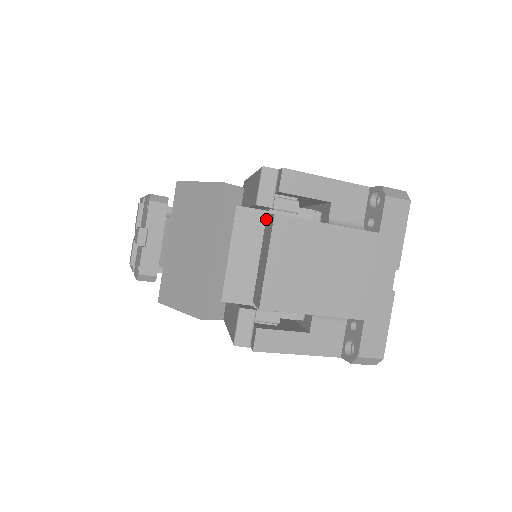
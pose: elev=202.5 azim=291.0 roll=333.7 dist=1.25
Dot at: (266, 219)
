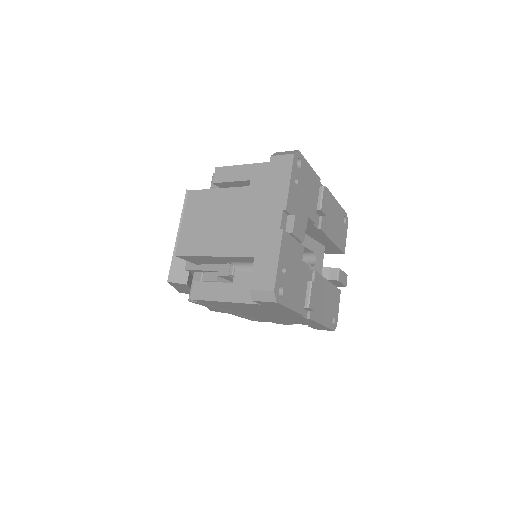
Dot at: occluded
